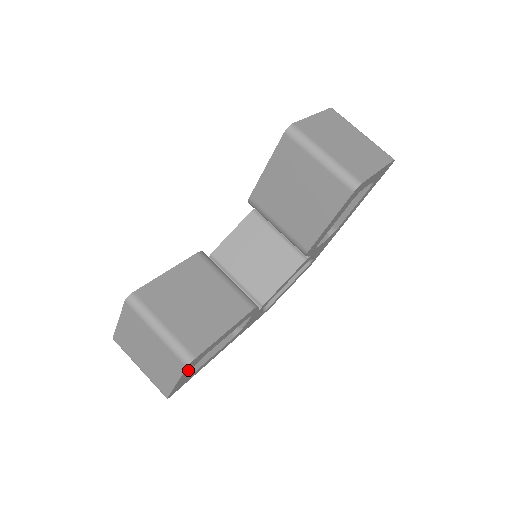
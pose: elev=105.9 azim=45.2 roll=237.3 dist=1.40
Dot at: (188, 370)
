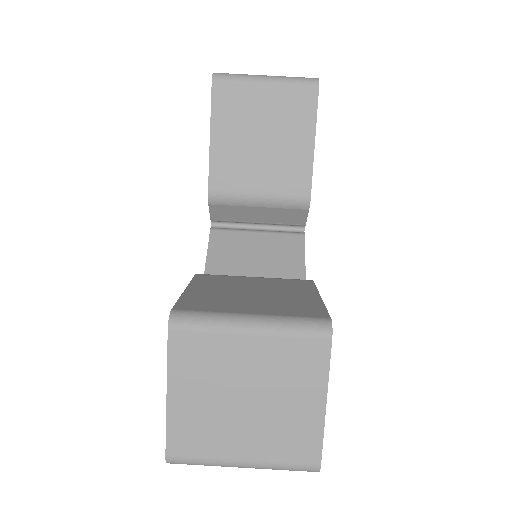
Dot at: occluded
